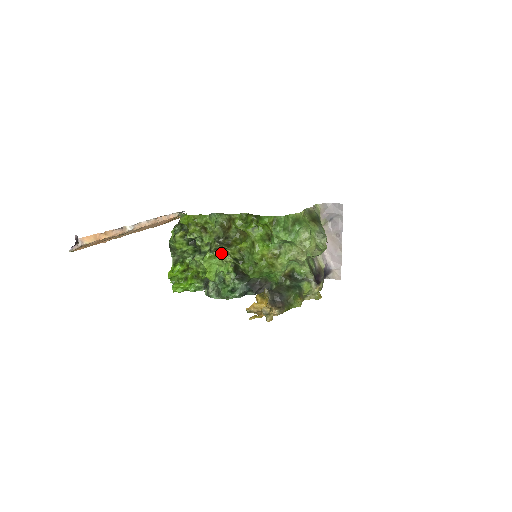
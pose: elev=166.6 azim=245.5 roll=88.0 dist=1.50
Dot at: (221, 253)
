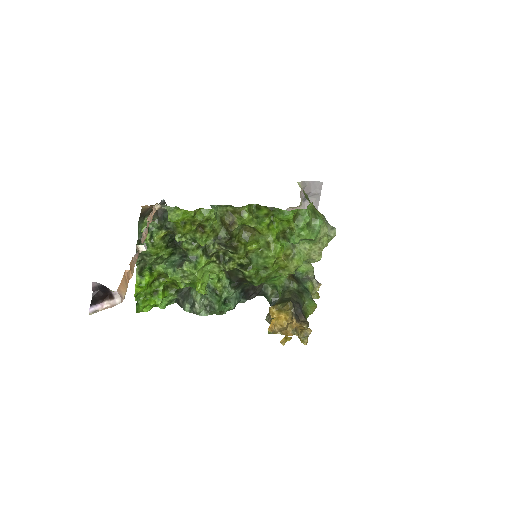
Dot at: (220, 258)
